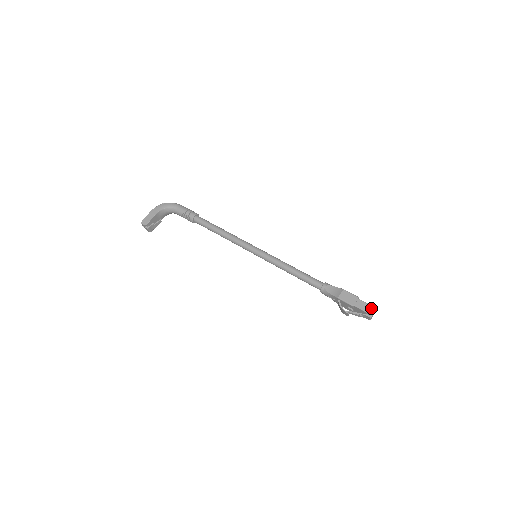
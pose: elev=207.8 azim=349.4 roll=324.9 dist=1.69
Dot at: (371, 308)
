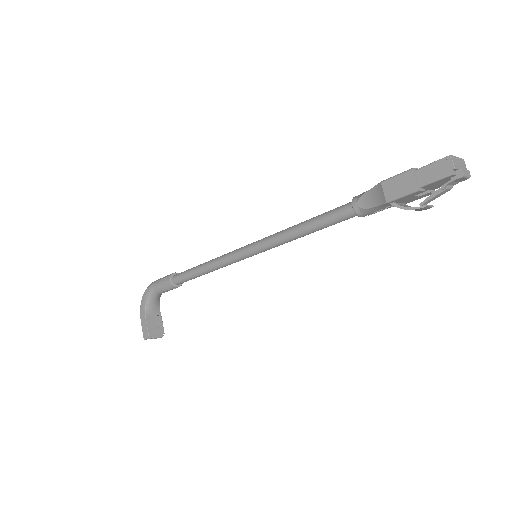
Dot at: (447, 162)
